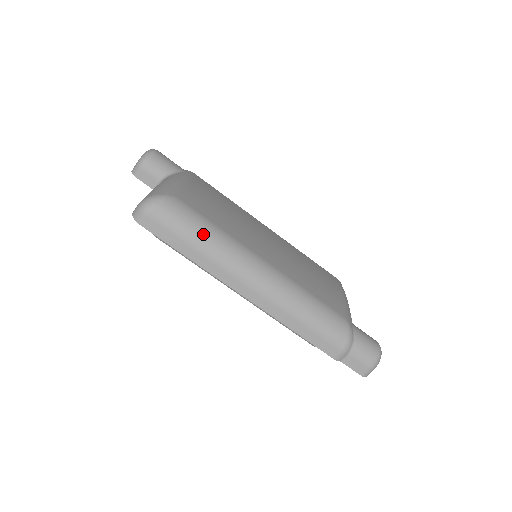
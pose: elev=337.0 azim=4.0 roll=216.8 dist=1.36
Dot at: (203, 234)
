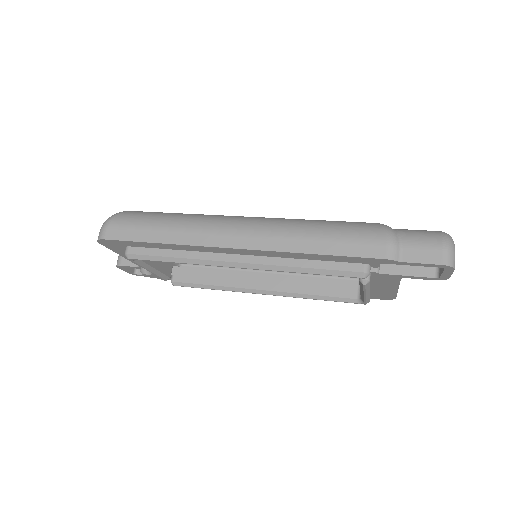
Dot at: (168, 216)
